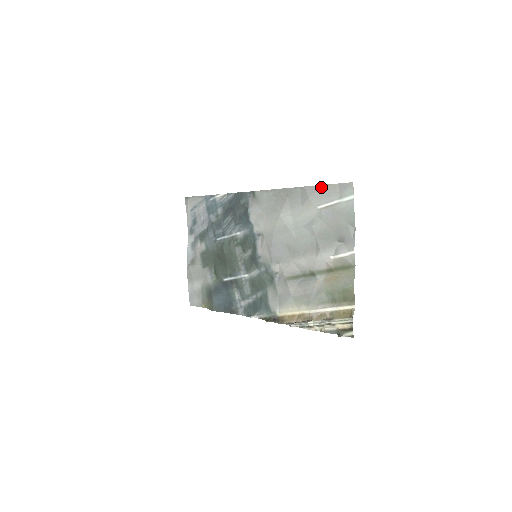
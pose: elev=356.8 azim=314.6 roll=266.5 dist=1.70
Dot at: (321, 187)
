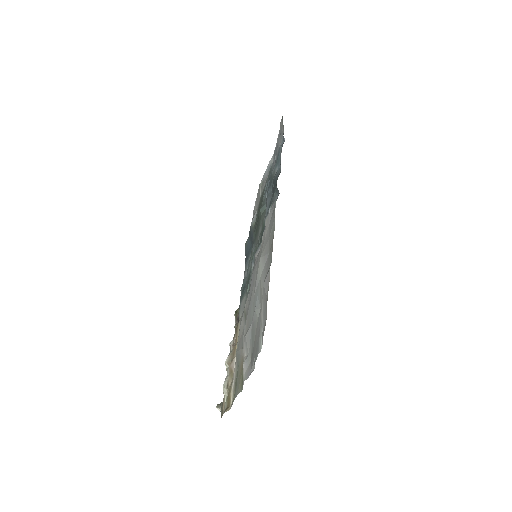
Dot at: (267, 293)
